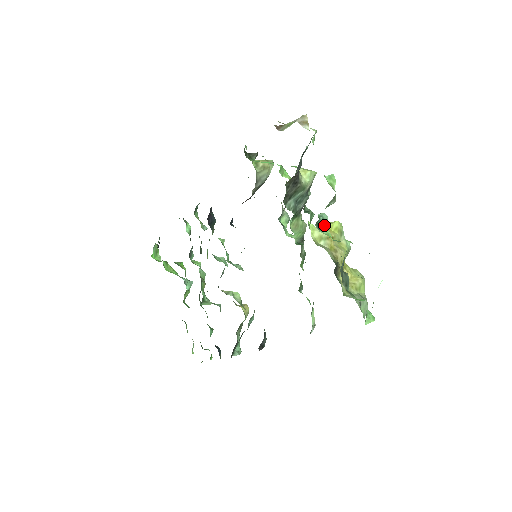
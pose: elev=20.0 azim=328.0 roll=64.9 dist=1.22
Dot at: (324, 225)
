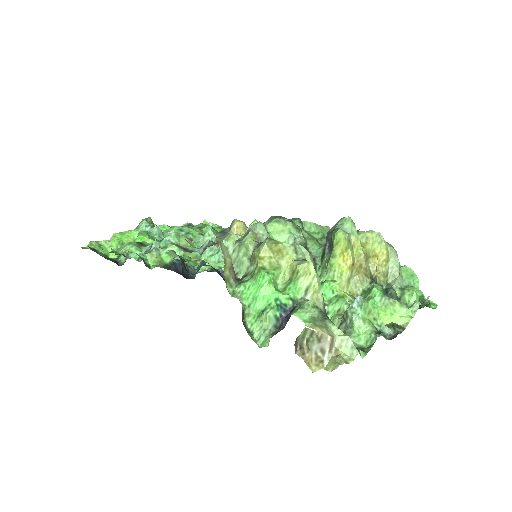
Dot at: occluded
